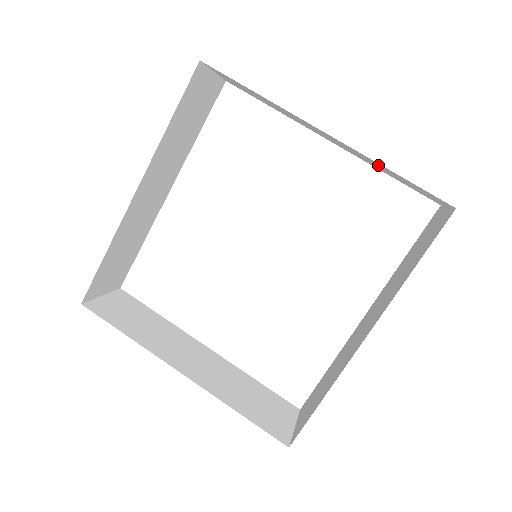
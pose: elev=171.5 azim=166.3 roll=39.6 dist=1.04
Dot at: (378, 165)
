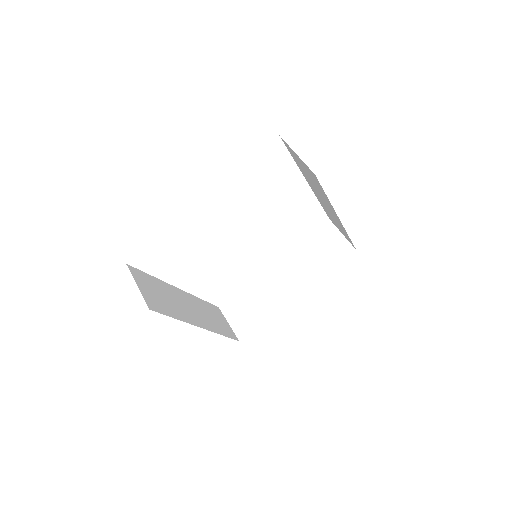
Dot at: occluded
